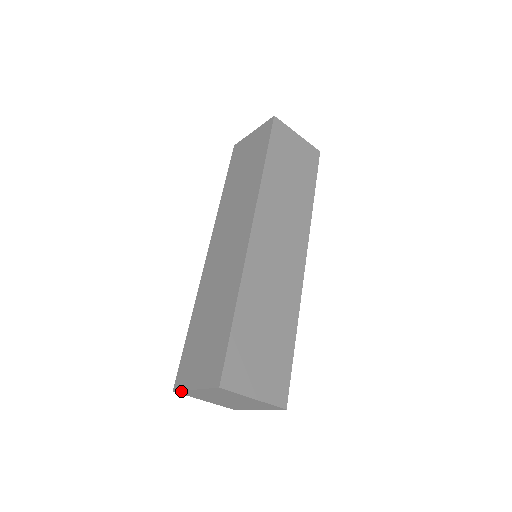
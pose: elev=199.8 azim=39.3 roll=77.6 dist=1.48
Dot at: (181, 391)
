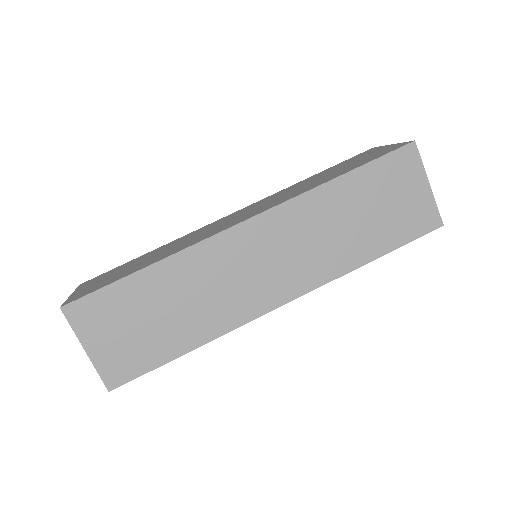
Dot at: occluded
